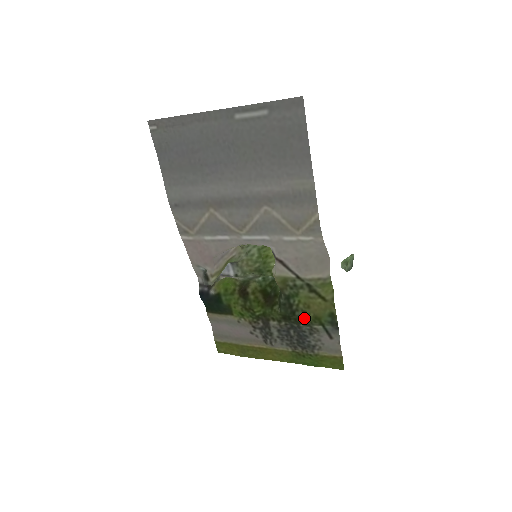
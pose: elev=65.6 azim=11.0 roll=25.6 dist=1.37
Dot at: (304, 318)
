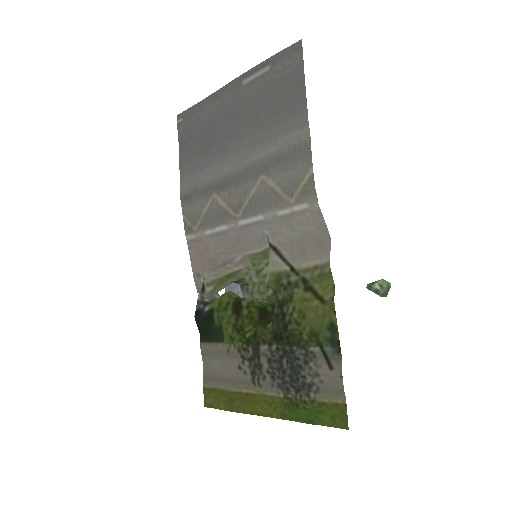
Dot at: (298, 335)
